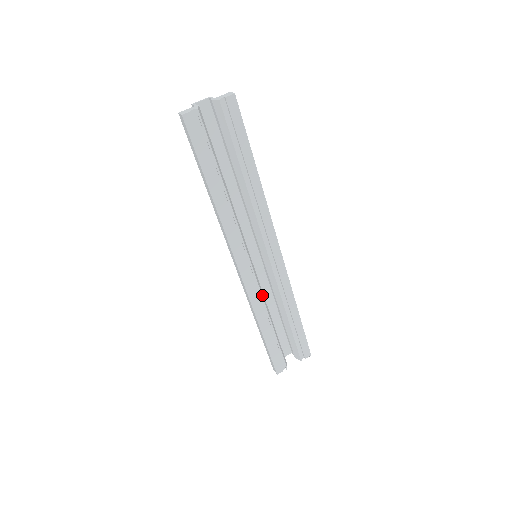
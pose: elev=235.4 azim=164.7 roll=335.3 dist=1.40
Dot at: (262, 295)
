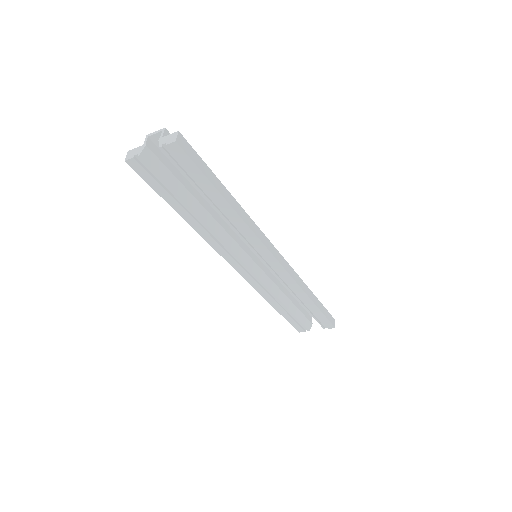
Dot at: (267, 285)
